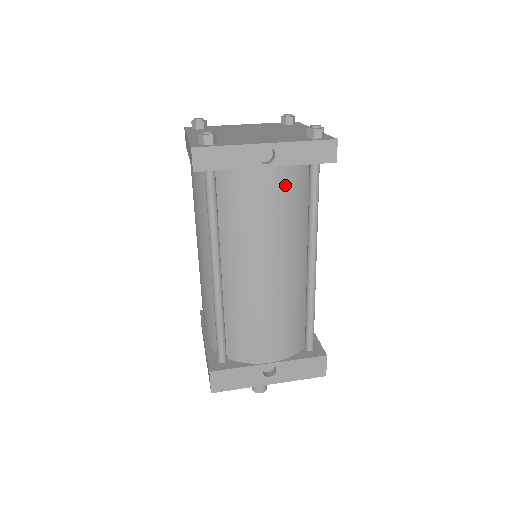
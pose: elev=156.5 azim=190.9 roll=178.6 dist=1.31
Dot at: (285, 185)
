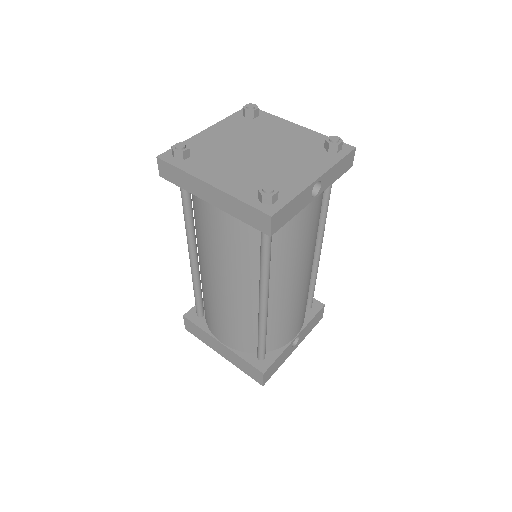
Dot at: (320, 204)
